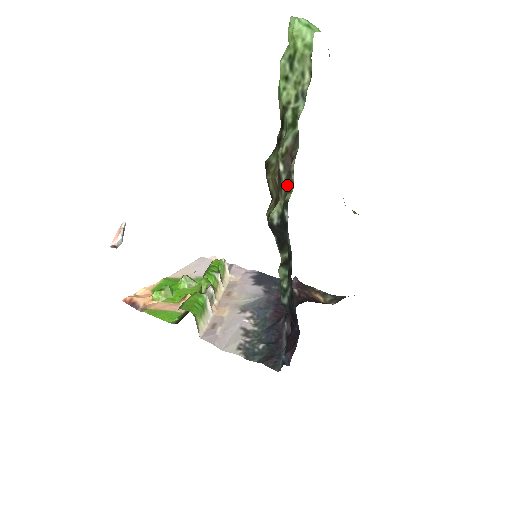
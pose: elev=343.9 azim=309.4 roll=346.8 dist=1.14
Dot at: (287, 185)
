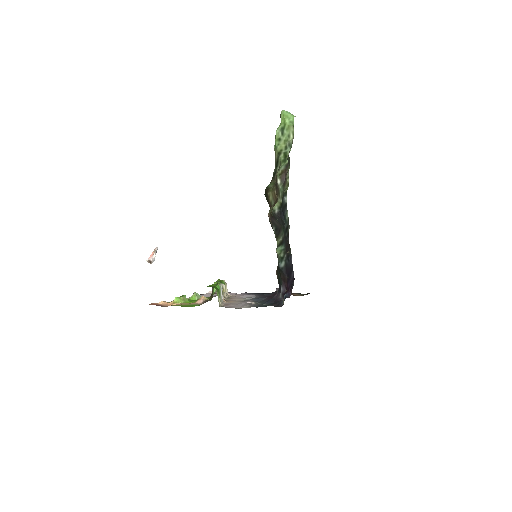
Dot at: (283, 189)
